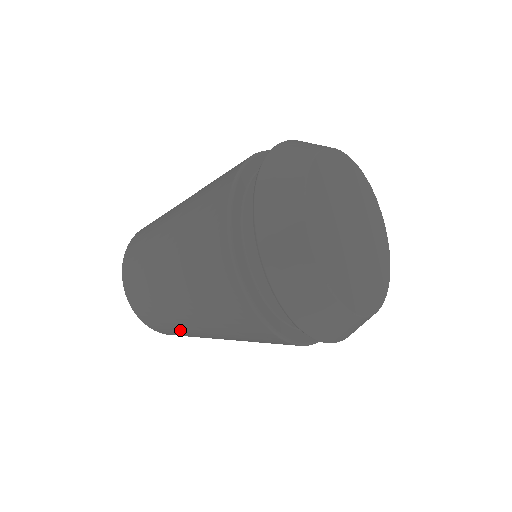
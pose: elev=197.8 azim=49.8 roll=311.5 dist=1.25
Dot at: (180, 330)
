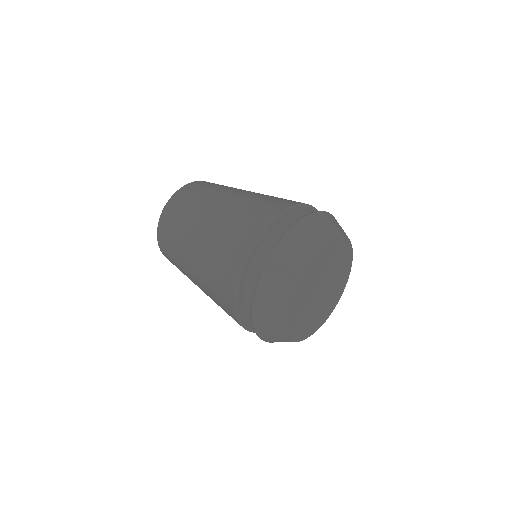
Dot at: occluded
